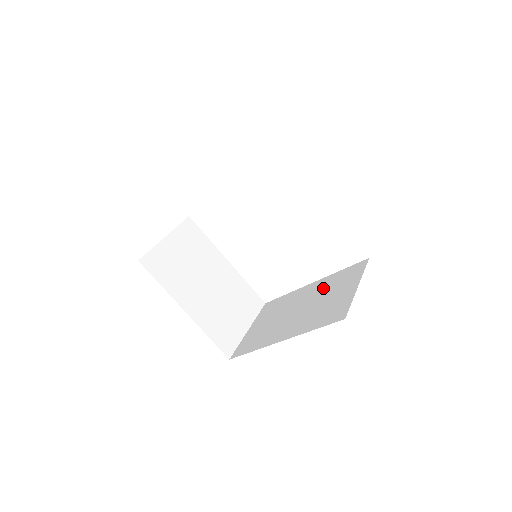
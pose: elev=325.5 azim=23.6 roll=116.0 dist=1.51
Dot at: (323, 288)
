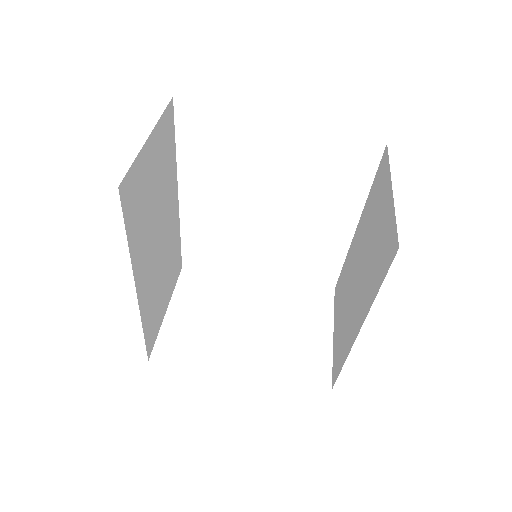
Dot at: (366, 225)
